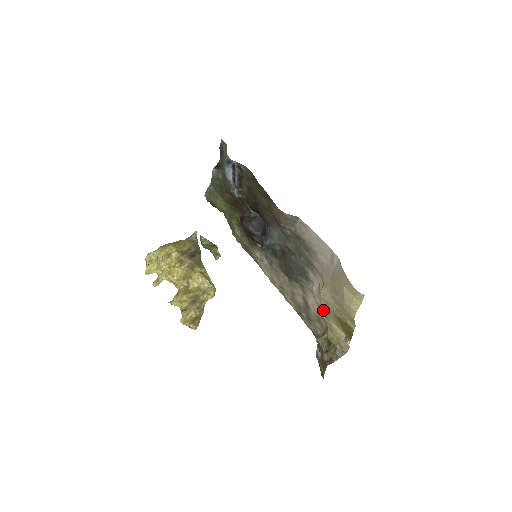
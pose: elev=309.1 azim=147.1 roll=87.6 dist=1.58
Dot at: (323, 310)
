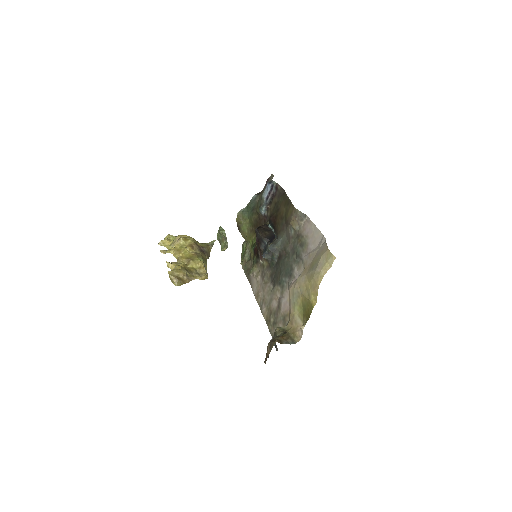
Dot at: (293, 297)
